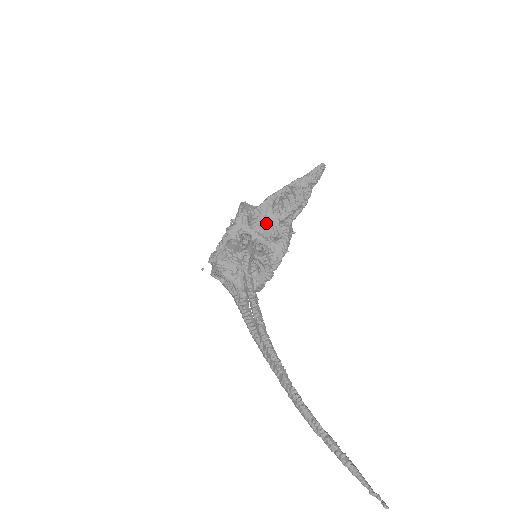
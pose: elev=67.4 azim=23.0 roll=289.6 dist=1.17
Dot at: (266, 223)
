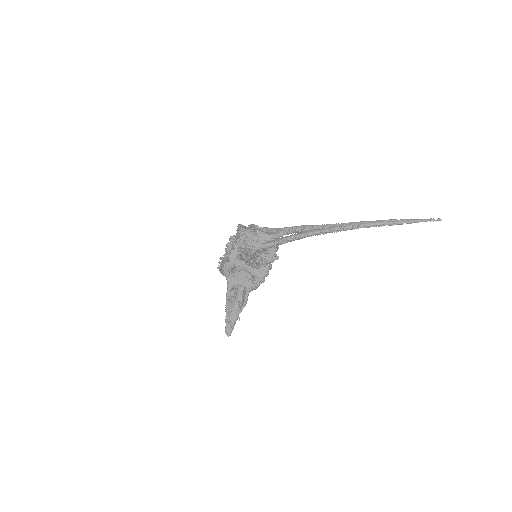
Dot at: occluded
